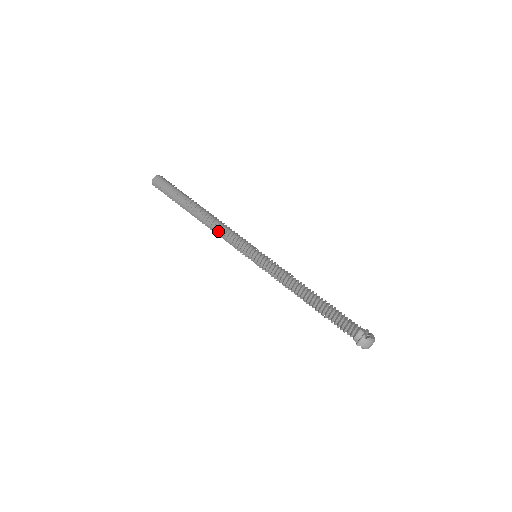
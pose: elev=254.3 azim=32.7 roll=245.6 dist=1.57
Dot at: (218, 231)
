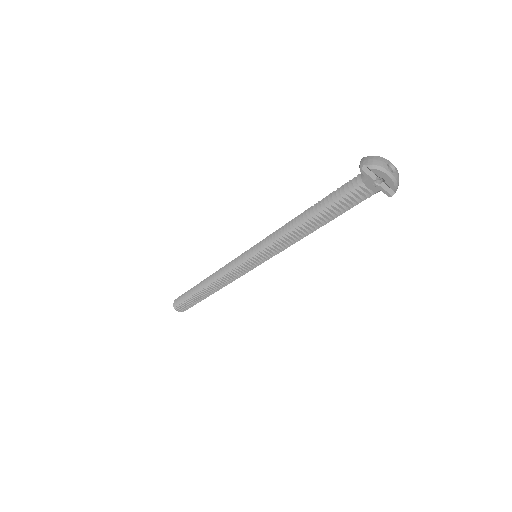
Dot at: (221, 274)
